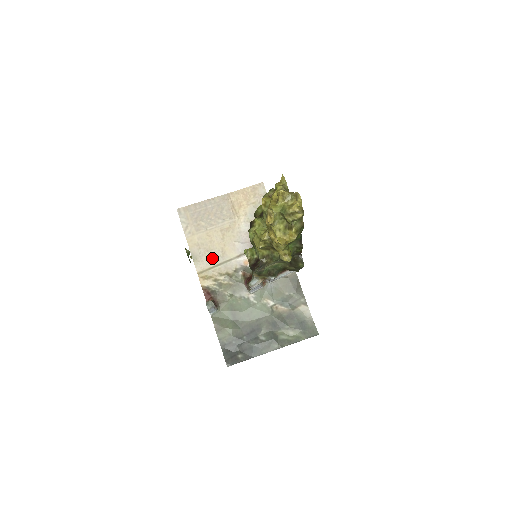
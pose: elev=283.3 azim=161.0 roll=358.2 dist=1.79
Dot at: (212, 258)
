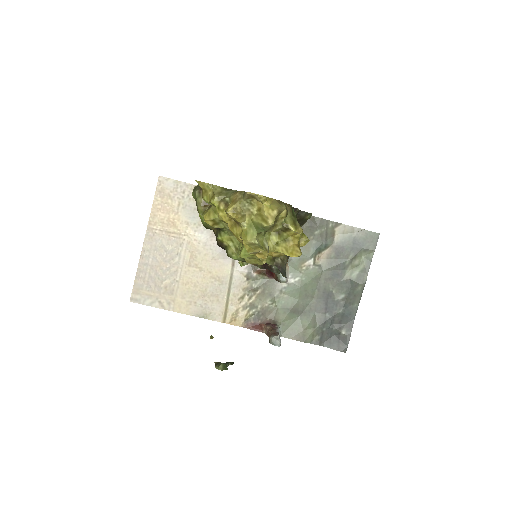
Dot at: (216, 296)
